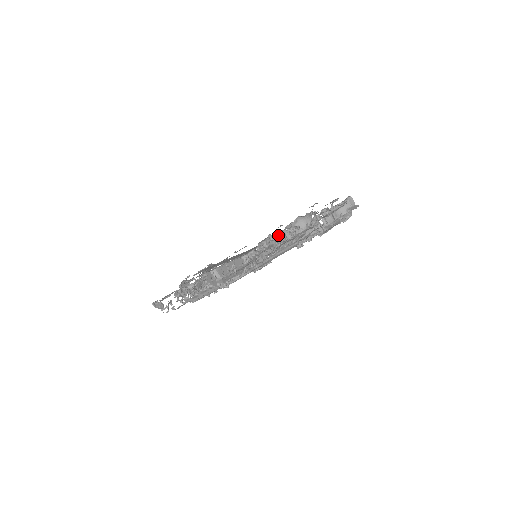
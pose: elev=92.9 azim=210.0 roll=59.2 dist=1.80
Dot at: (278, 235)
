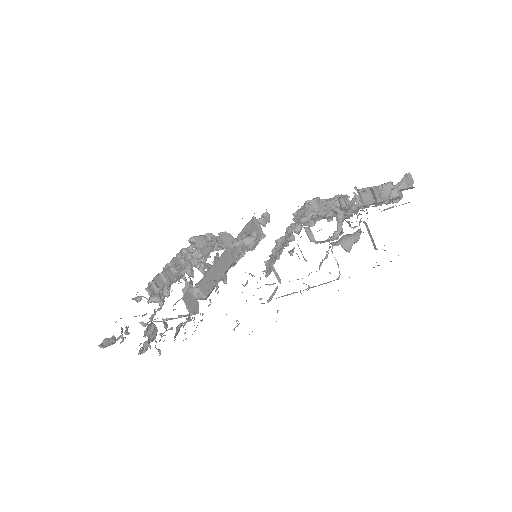
Dot at: (293, 229)
